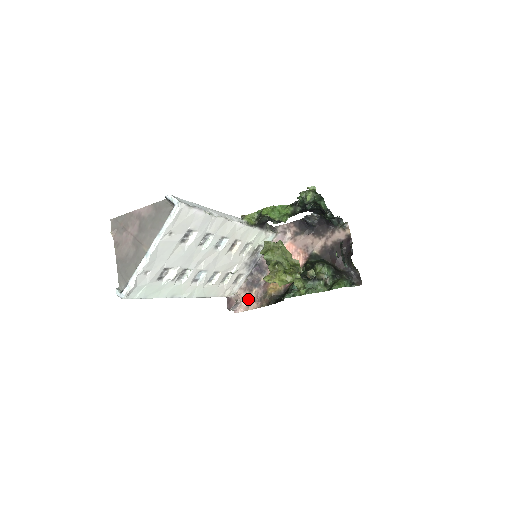
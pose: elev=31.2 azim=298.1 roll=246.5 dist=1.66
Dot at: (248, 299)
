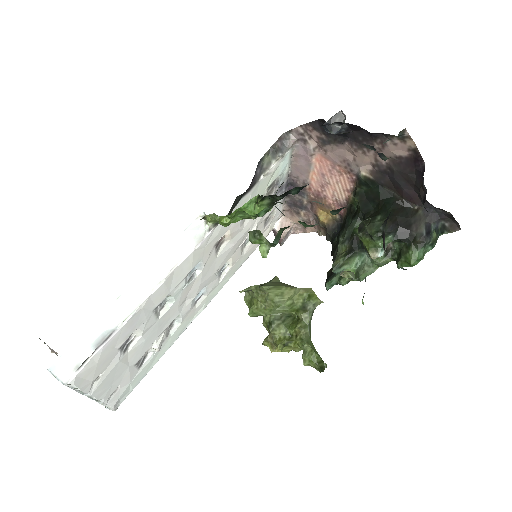
Dot at: occluded
